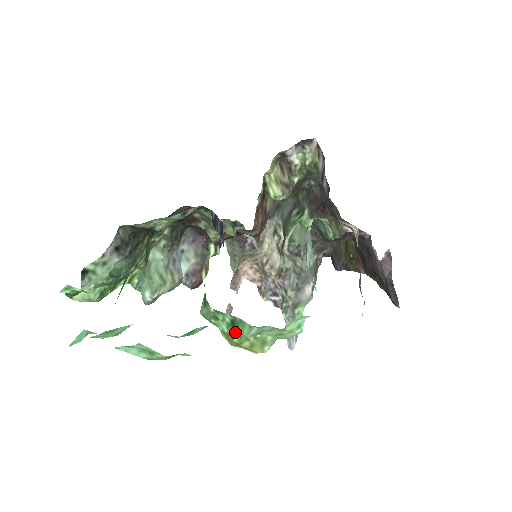
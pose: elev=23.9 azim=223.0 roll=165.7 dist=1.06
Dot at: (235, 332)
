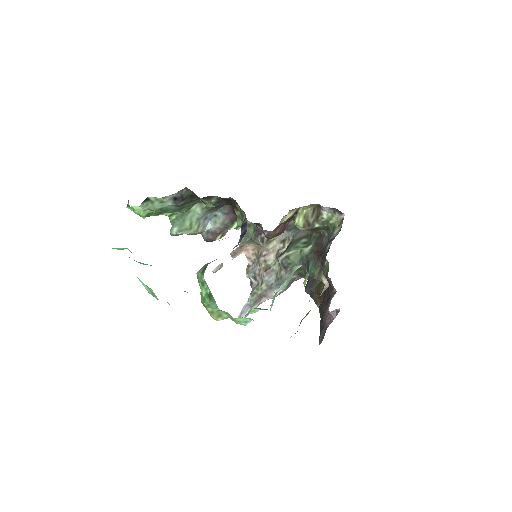
Dot at: (208, 301)
